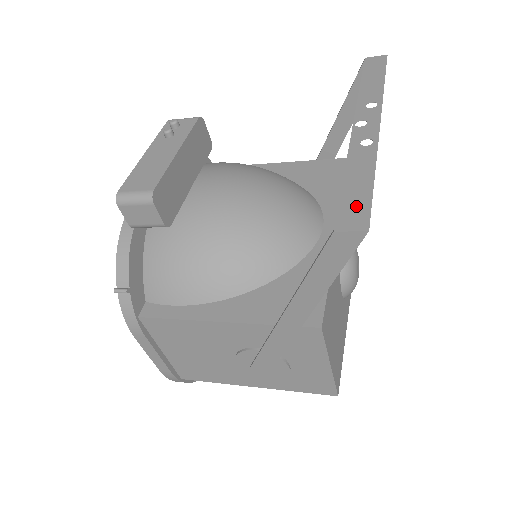
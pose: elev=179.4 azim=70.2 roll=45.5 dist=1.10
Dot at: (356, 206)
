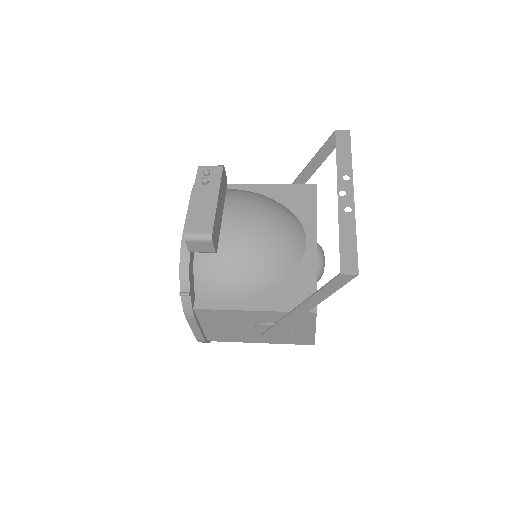
Dot at: (349, 258)
